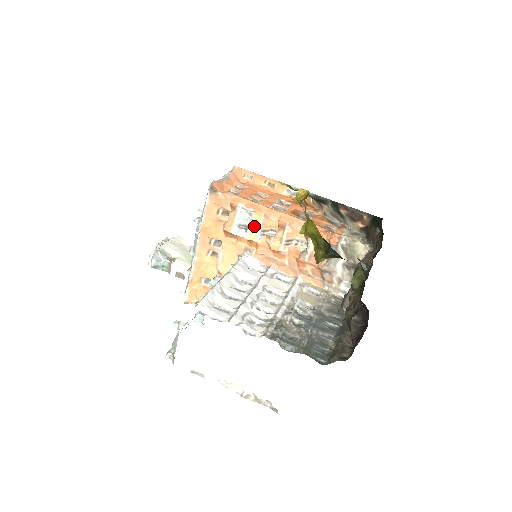
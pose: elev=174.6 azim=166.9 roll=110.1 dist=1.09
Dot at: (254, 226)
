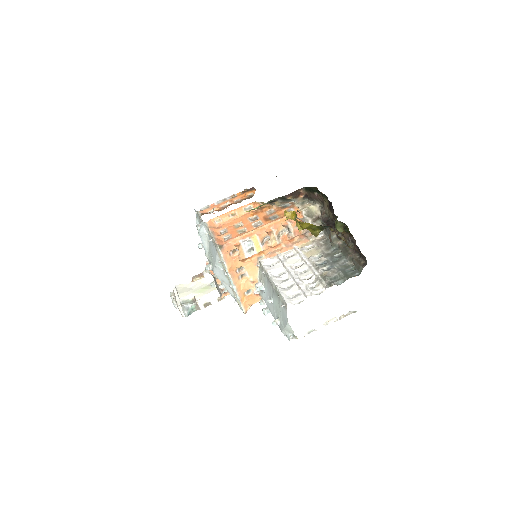
Dot at: (256, 244)
